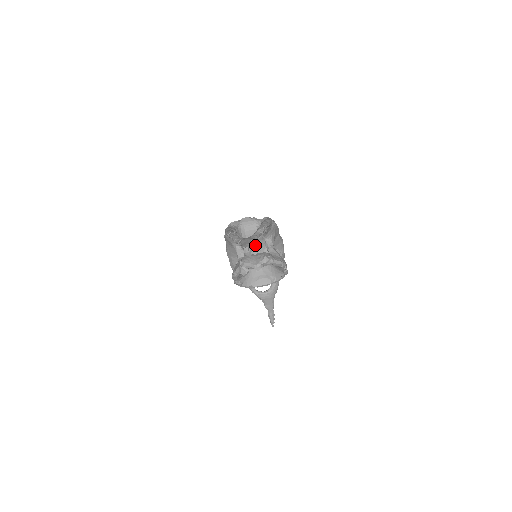
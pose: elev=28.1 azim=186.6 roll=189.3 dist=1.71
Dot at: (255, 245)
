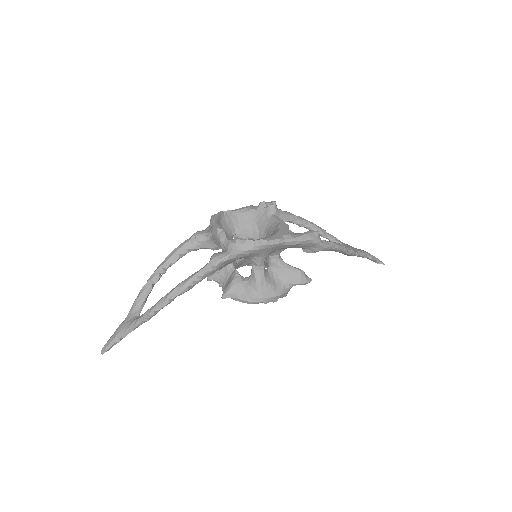
Dot at: occluded
